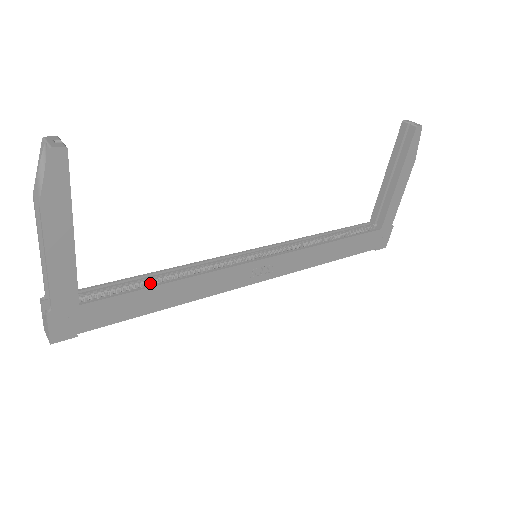
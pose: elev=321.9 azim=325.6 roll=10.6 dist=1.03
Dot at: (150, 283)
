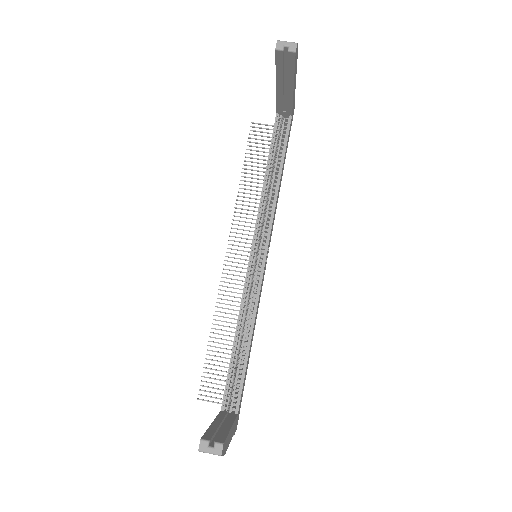
Dot at: (238, 354)
